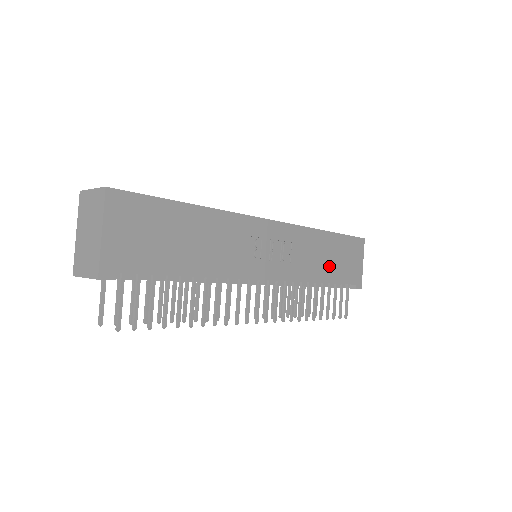
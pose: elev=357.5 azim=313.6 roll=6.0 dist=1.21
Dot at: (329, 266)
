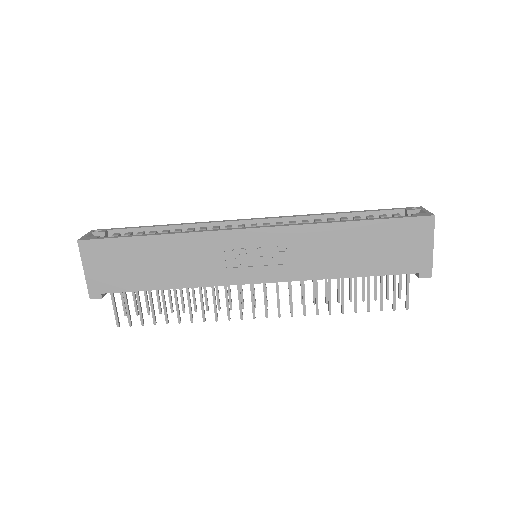
Dot at: (357, 259)
